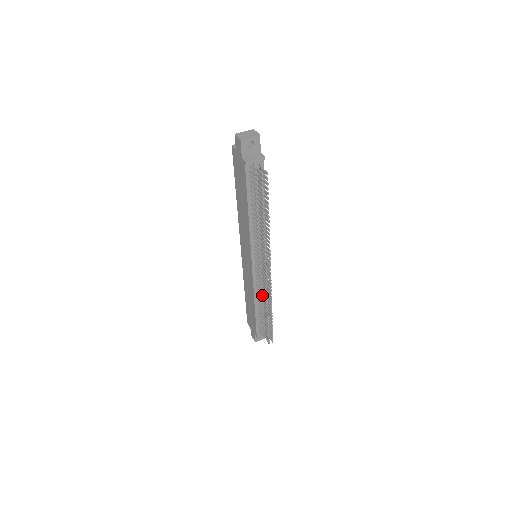
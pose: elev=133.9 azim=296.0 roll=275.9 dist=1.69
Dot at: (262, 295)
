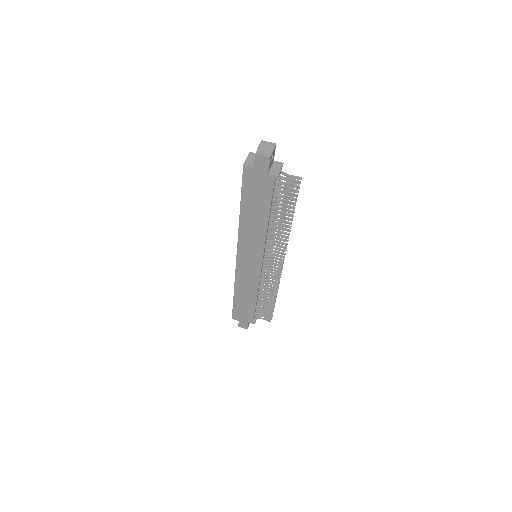
Dot at: (267, 286)
